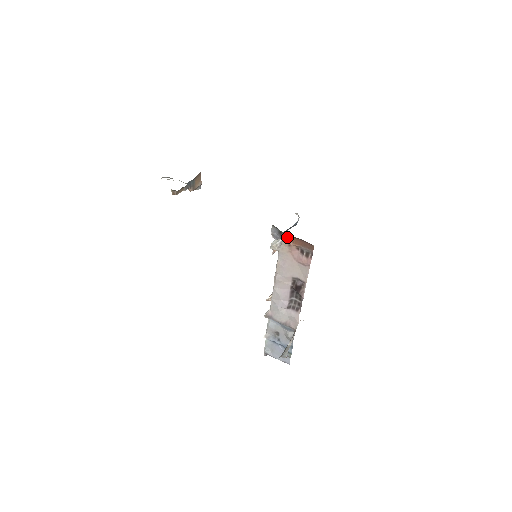
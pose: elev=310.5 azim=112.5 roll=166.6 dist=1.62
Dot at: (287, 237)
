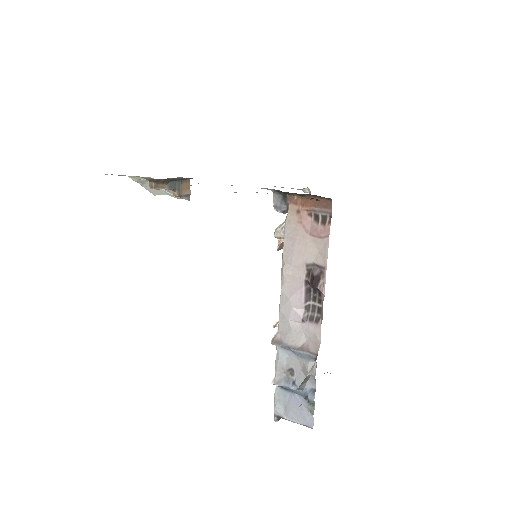
Dot at: (294, 200)
